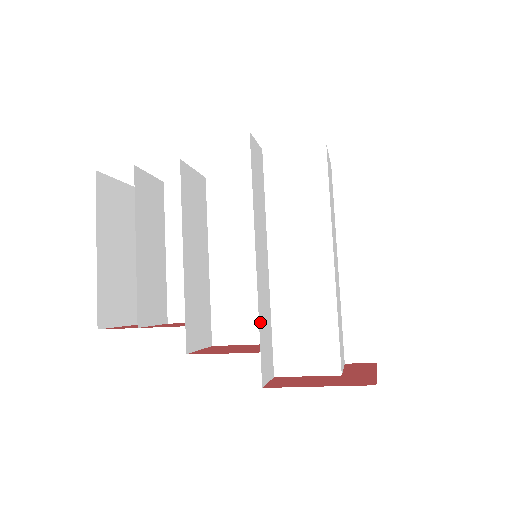
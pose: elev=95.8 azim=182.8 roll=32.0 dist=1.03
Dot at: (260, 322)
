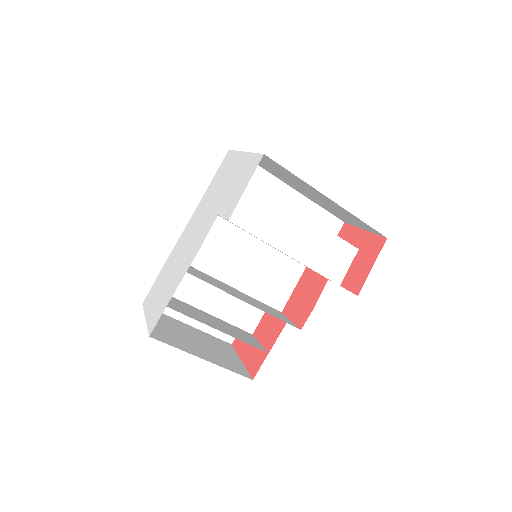
Dot at: occluded
